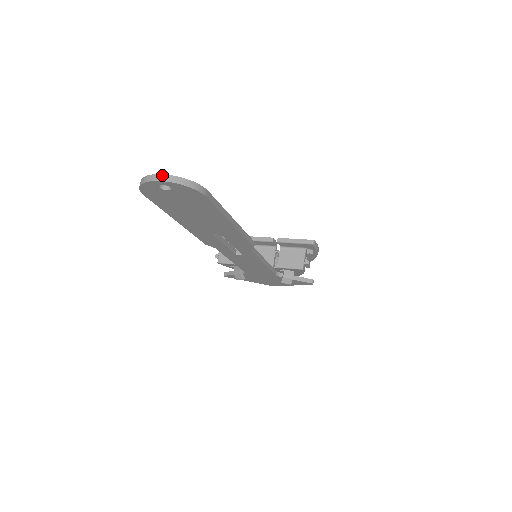
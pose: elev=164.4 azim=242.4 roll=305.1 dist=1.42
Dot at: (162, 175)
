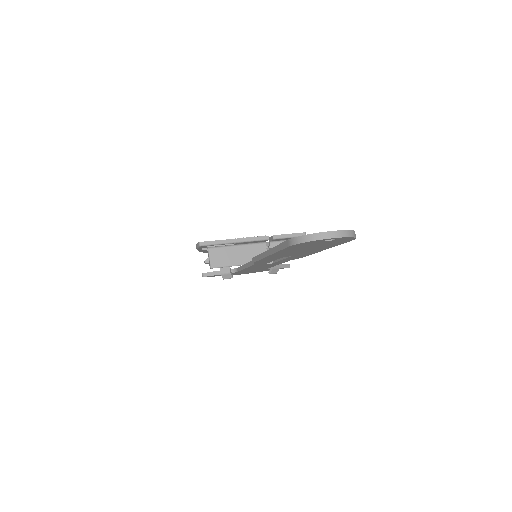
Dot at: (337, 231)
